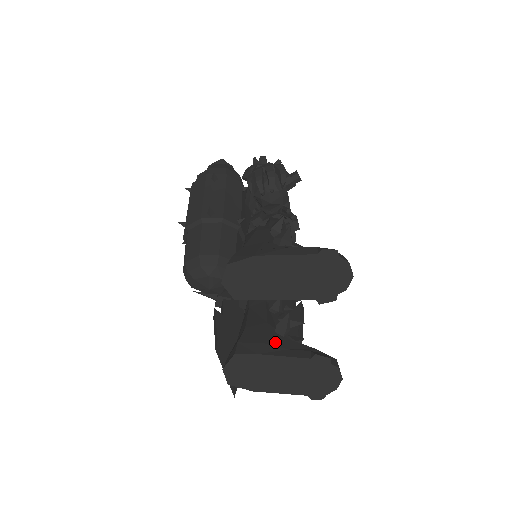
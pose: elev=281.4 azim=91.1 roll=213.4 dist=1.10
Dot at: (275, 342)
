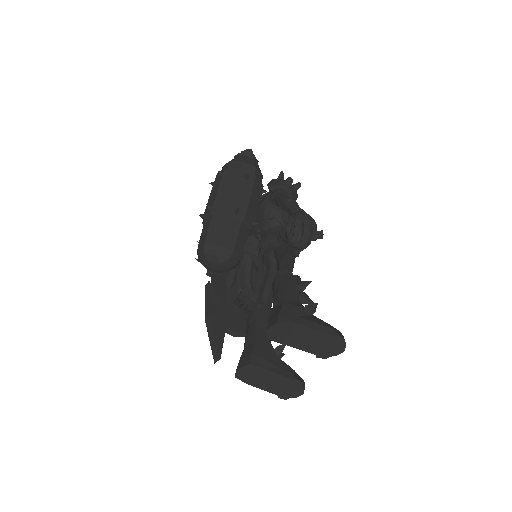
Dot at: (273, 360)
